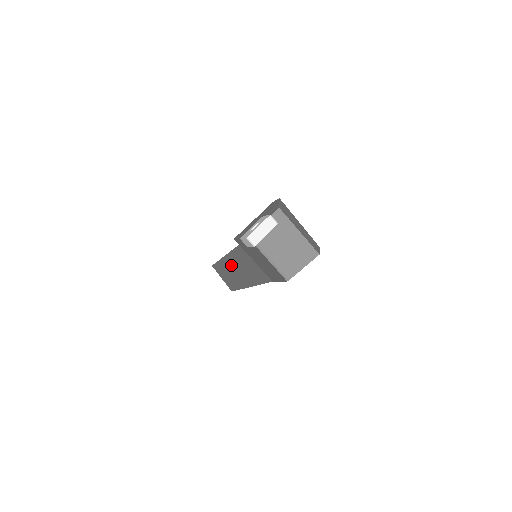
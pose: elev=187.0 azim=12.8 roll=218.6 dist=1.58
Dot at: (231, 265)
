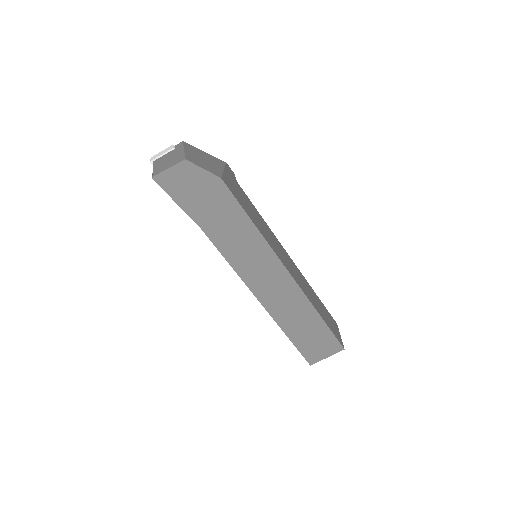
Dot at: occluded
